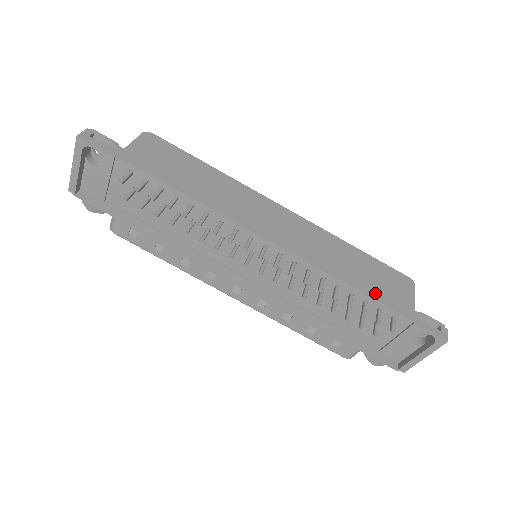
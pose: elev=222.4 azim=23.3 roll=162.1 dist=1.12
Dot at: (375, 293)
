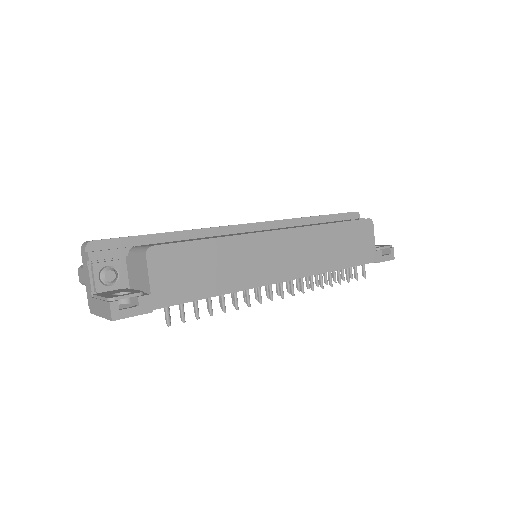
Dot at: (353, 260)
